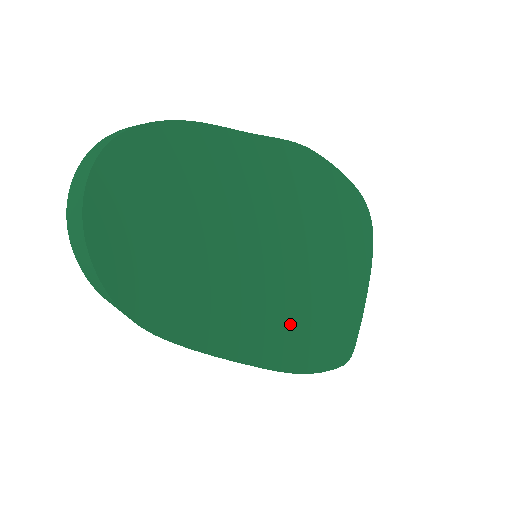
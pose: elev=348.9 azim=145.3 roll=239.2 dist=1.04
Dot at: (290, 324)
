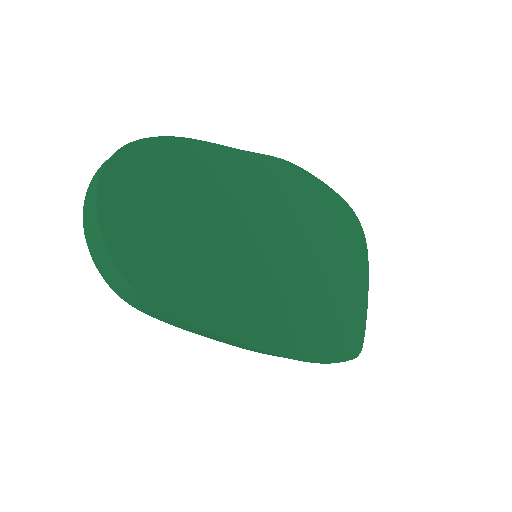
Dot at: (295, 315)
